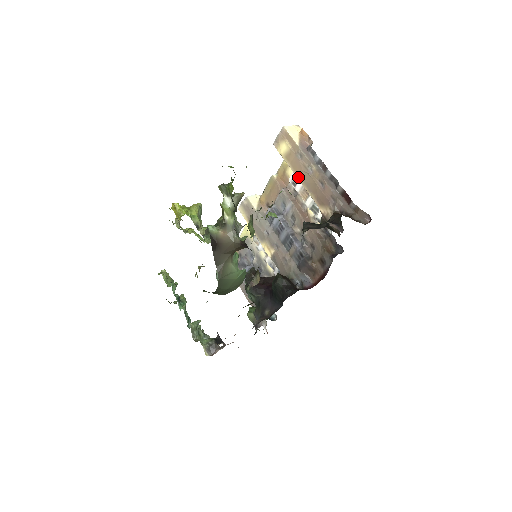
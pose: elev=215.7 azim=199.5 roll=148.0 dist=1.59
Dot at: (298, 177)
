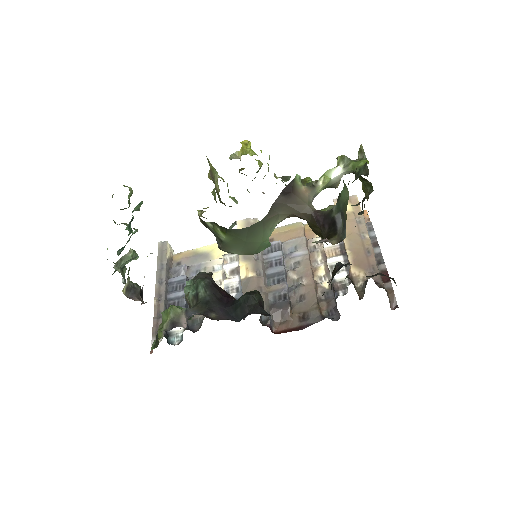
Dot at: occluded
